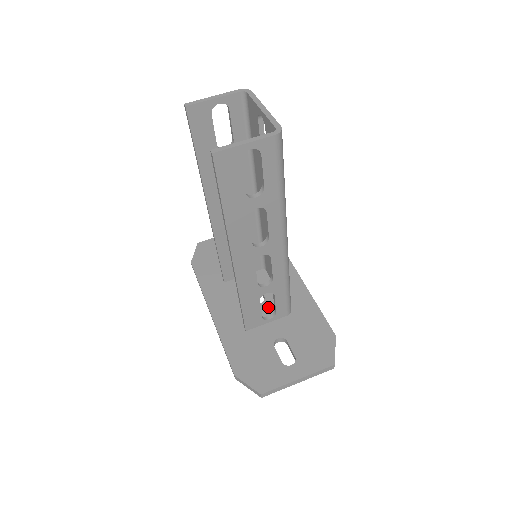
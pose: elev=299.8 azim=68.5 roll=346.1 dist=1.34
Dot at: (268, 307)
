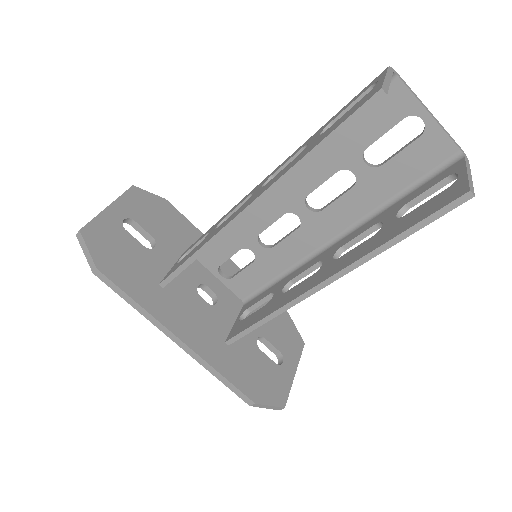
Dot at: (227, 305)
